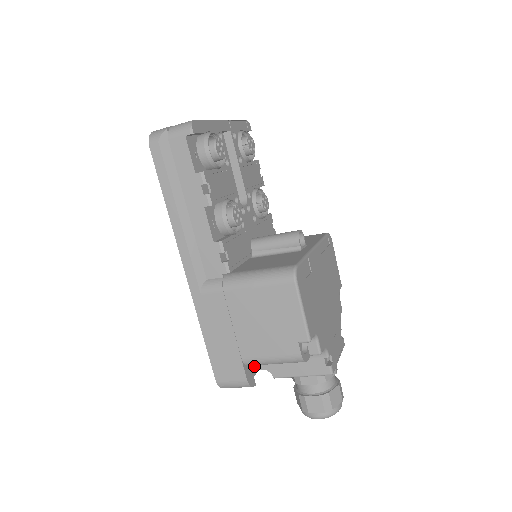
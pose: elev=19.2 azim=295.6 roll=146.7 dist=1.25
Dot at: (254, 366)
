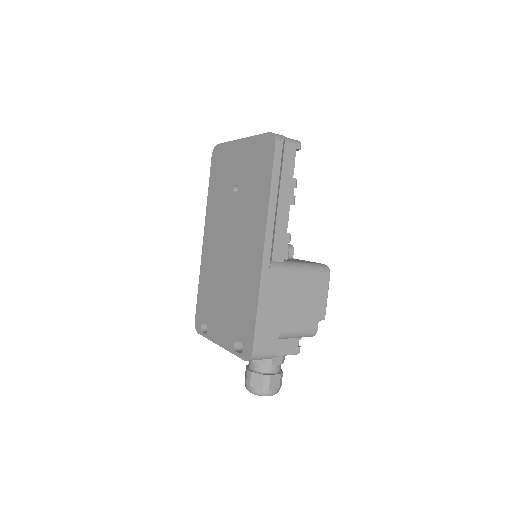
Dot at: occluded
